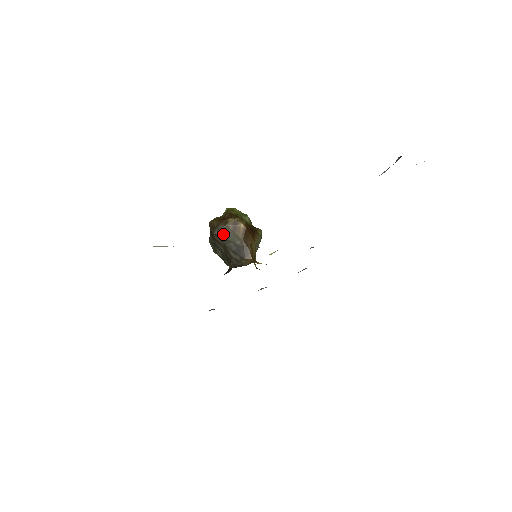
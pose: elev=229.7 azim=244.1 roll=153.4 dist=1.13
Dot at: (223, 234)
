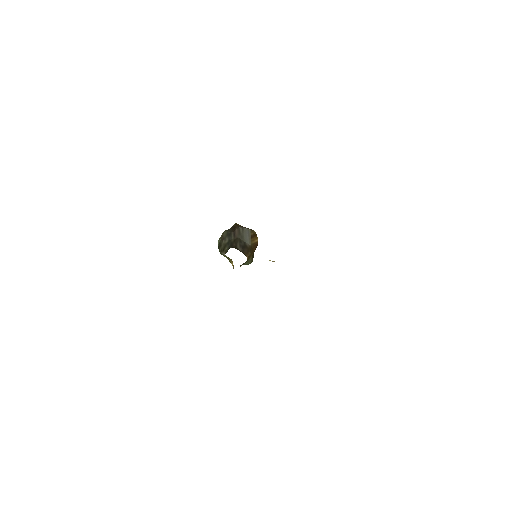
Dot at: (244, 232)
